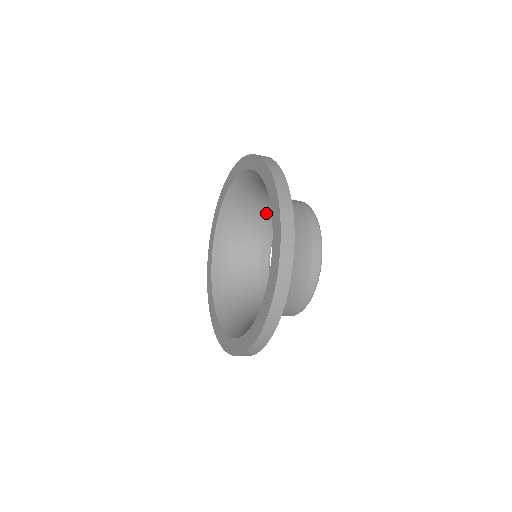
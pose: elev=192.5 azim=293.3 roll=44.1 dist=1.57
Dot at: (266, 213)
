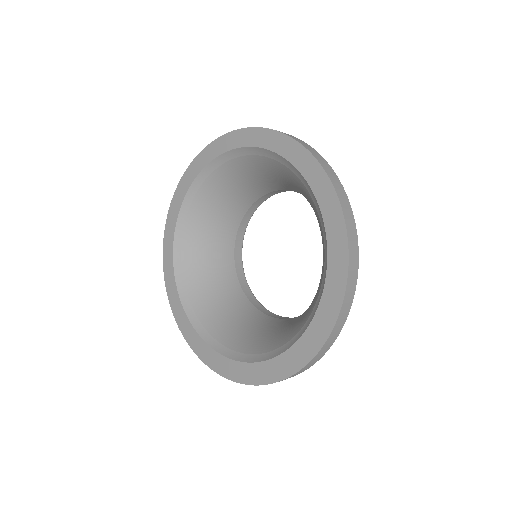
Dot at: (228, 236)
